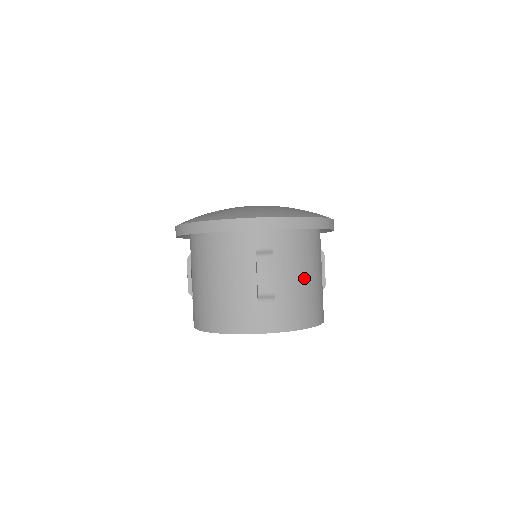
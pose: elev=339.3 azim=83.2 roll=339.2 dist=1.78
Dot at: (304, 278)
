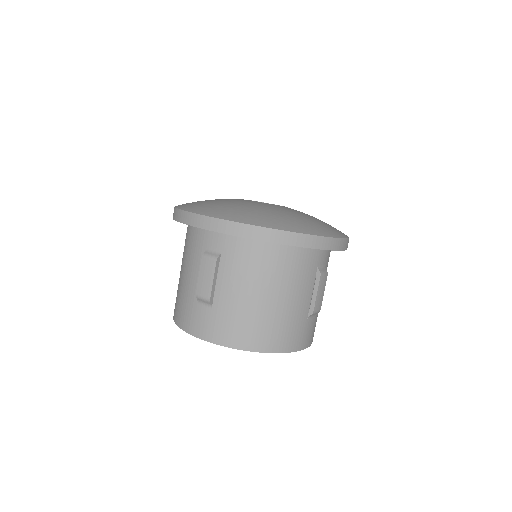
Dot at: (254, 294)
